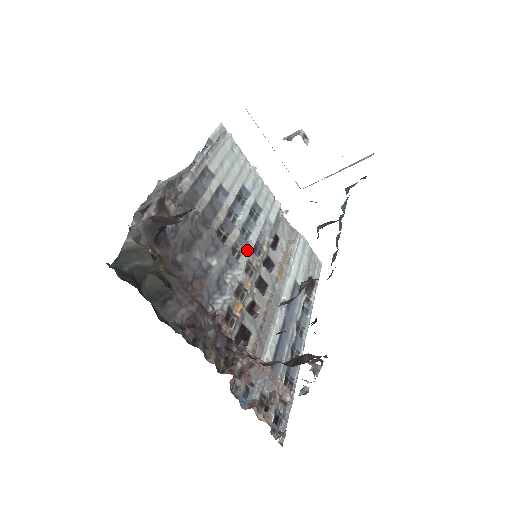
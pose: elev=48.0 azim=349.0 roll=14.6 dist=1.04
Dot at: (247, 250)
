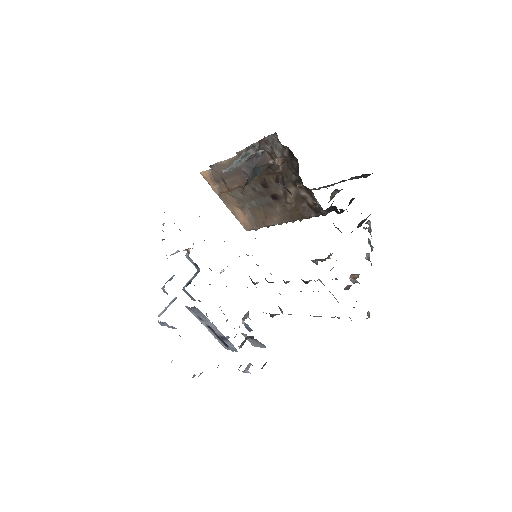
Dot at: occluded
